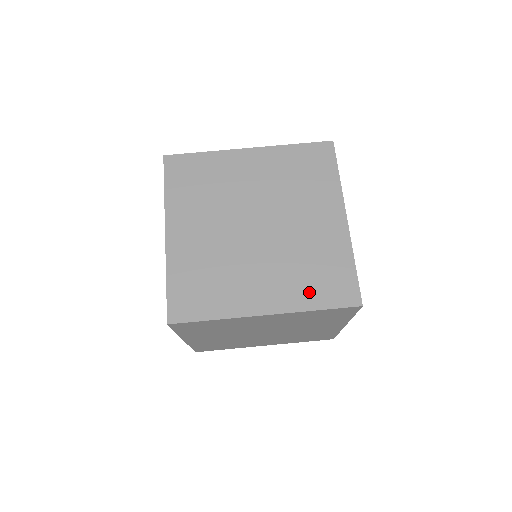
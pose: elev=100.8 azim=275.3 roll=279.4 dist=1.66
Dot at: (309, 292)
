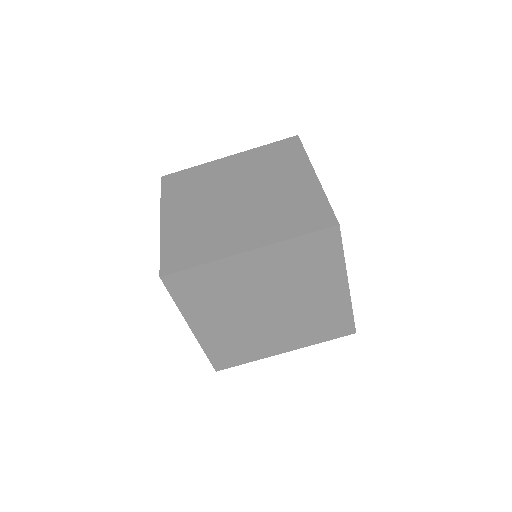
Dot at: (317, 335)
